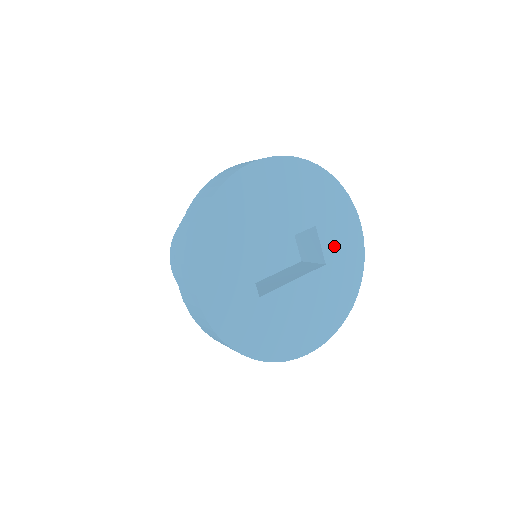
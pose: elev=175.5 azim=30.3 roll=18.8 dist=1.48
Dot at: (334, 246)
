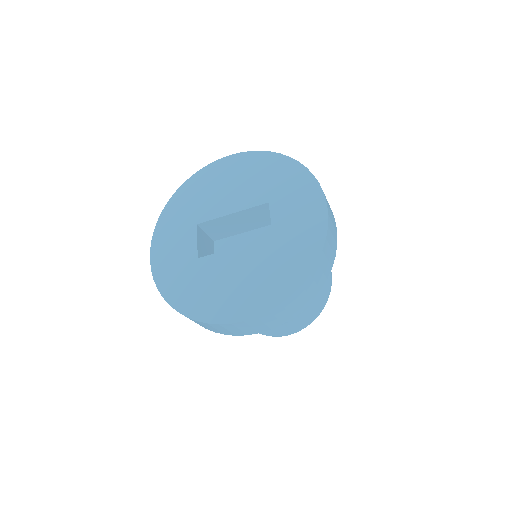
Dot at: (287, 221)
